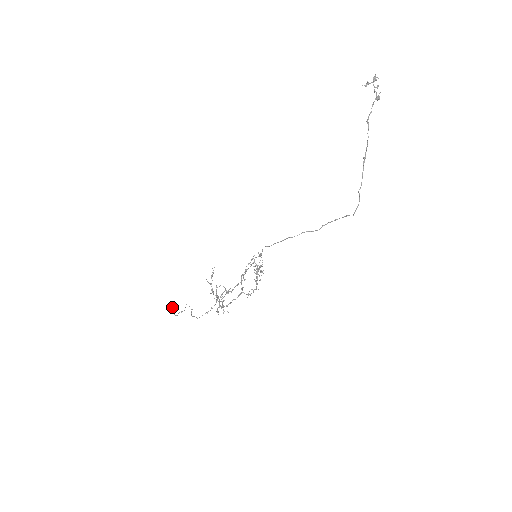
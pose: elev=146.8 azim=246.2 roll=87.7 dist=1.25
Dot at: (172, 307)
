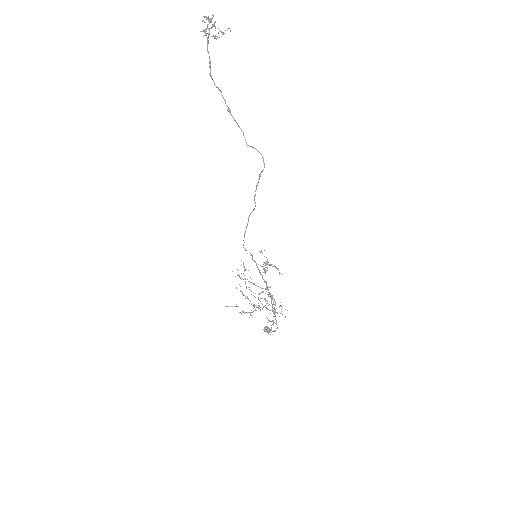
Dot at: (264, 329)
